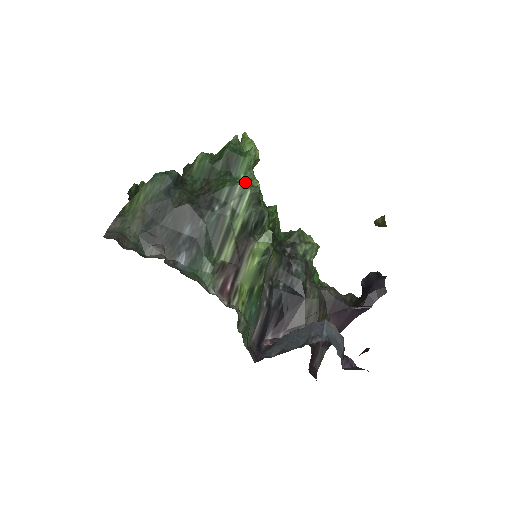
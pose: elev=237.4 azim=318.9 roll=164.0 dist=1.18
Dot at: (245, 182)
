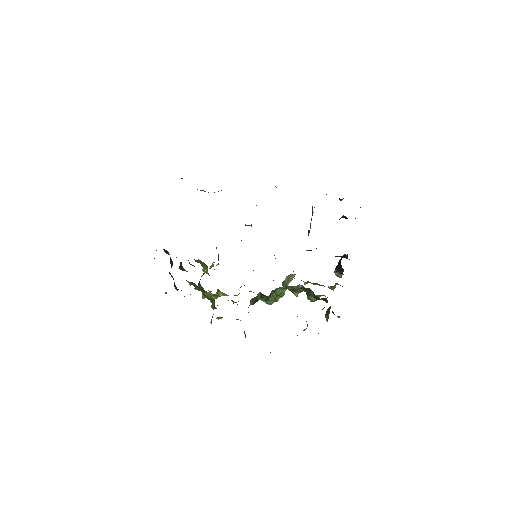
Dot at: occluded
